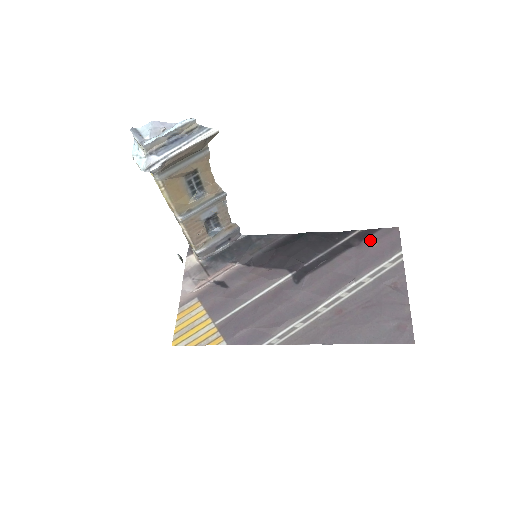
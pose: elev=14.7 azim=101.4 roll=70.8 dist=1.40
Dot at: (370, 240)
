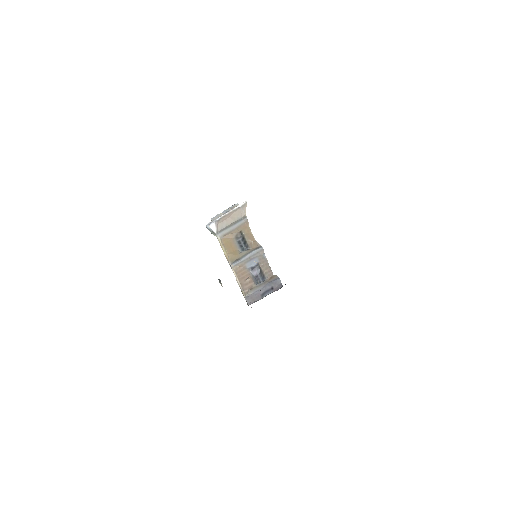
Dot at: occluded
